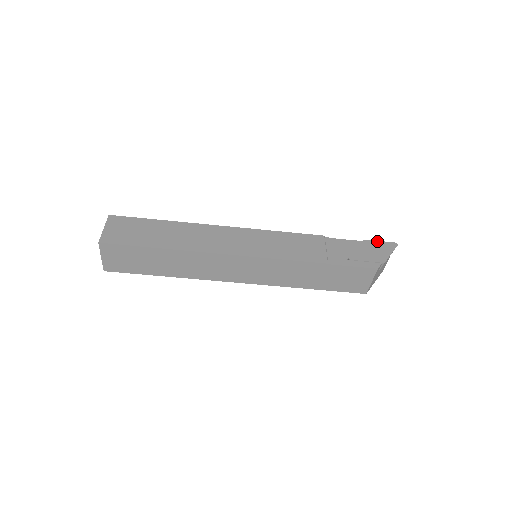
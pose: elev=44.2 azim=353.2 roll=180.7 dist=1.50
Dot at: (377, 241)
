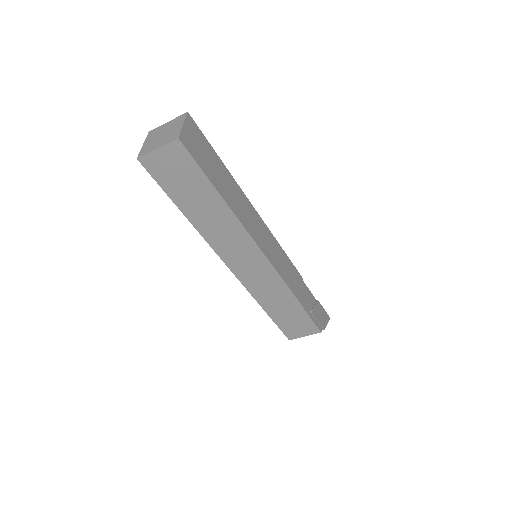
Dot at: occluded
